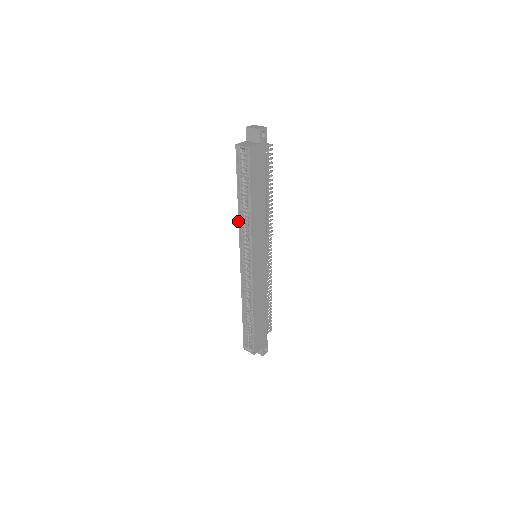
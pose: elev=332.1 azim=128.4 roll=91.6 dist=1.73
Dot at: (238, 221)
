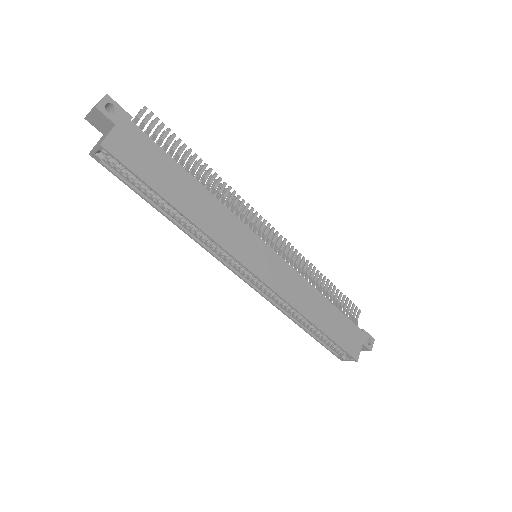
Dot at: occluded
